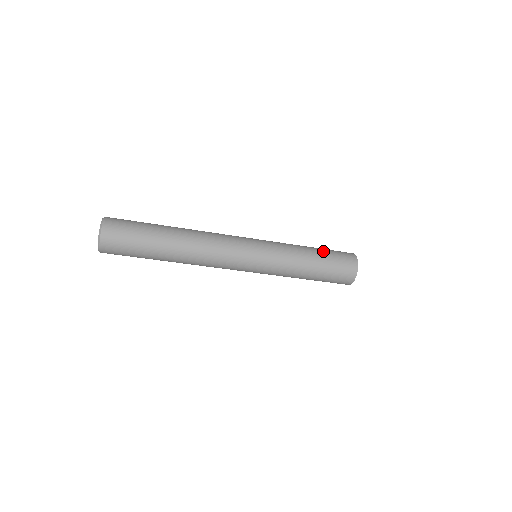
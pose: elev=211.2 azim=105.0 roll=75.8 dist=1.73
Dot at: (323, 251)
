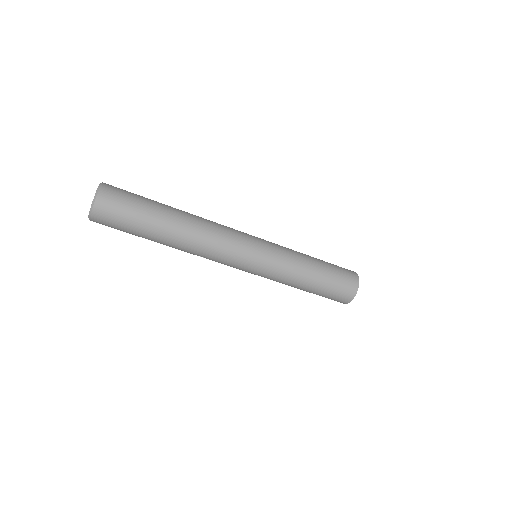
Dot at: occluded
